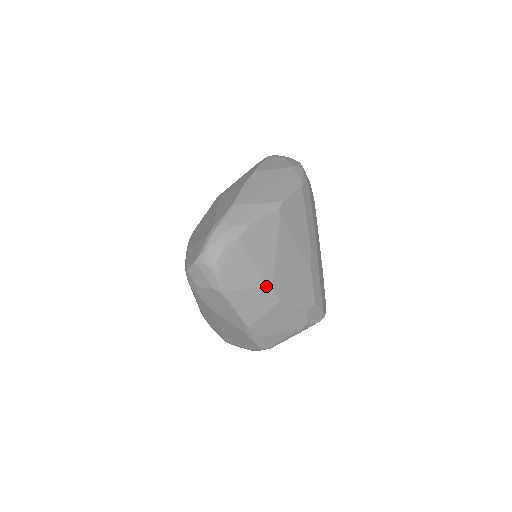
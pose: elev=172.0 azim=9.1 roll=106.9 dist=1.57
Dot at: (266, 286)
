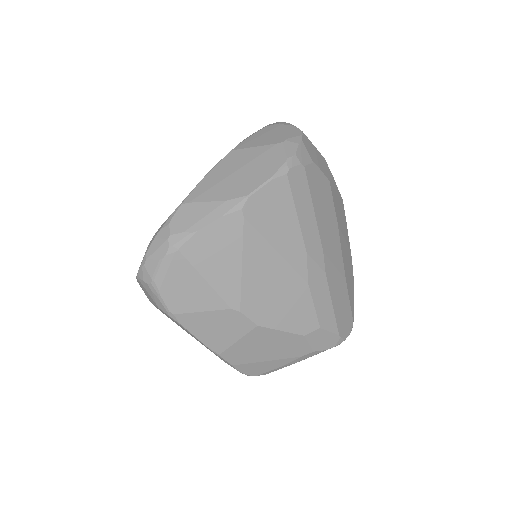
Dot at: (230, 309)
